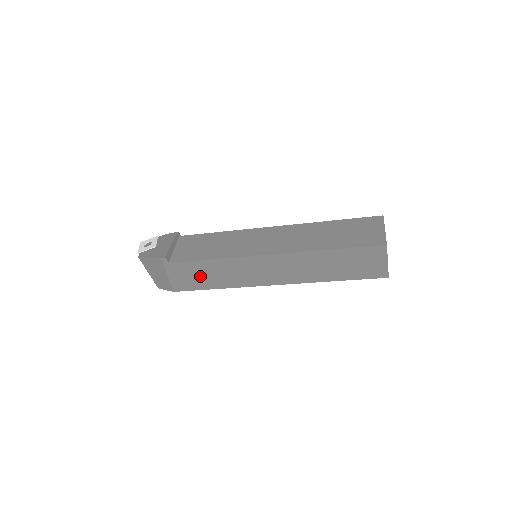
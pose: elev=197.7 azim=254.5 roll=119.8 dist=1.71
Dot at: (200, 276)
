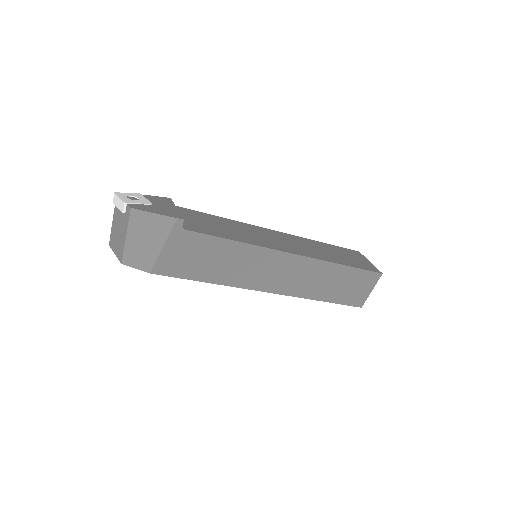
Dot at: (203, 259)
